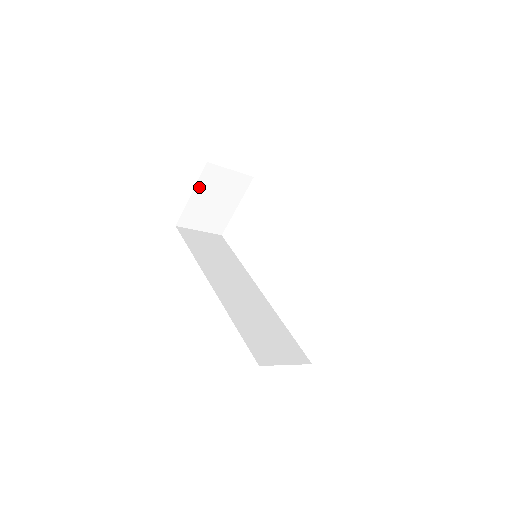
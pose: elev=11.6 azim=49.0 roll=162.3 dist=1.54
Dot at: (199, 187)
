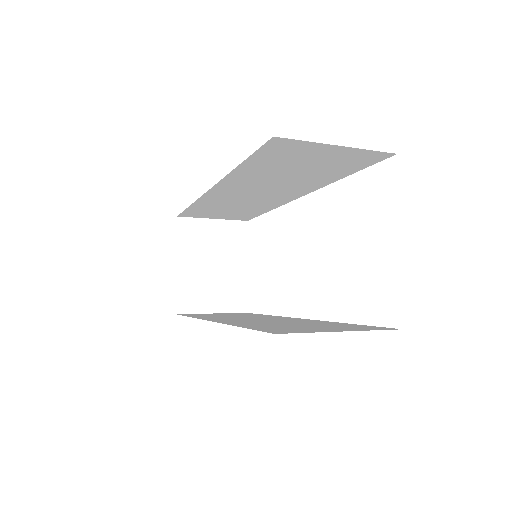
Dot at: (182, 252)
